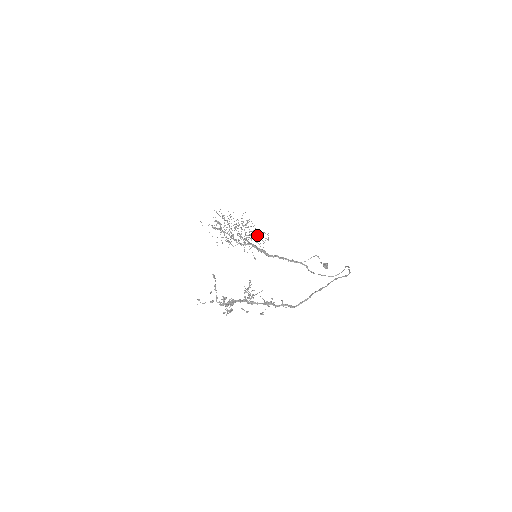
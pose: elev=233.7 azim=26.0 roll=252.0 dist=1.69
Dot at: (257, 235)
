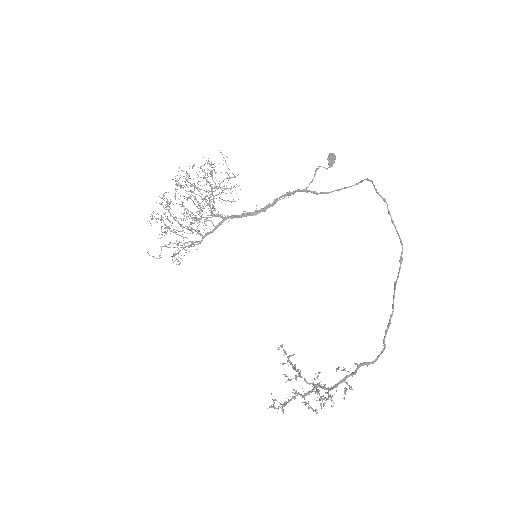
Dot at: (210, 173)
